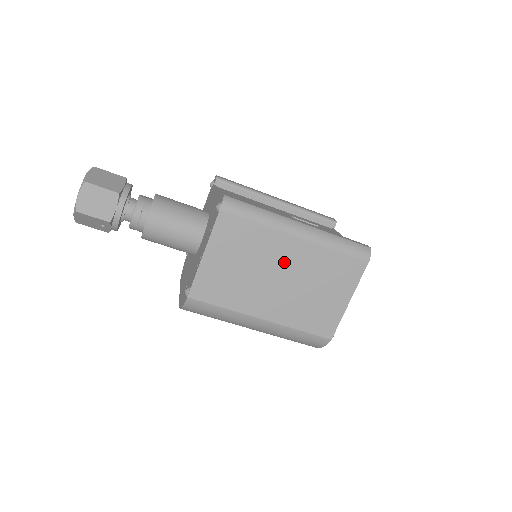
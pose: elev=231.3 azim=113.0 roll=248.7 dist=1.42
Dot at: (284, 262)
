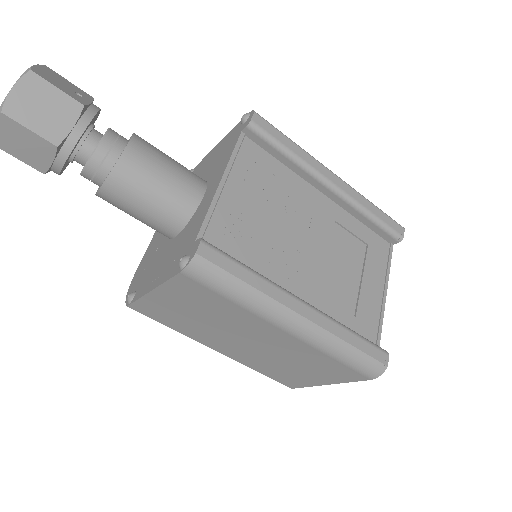
Dot at: (258, 336)
